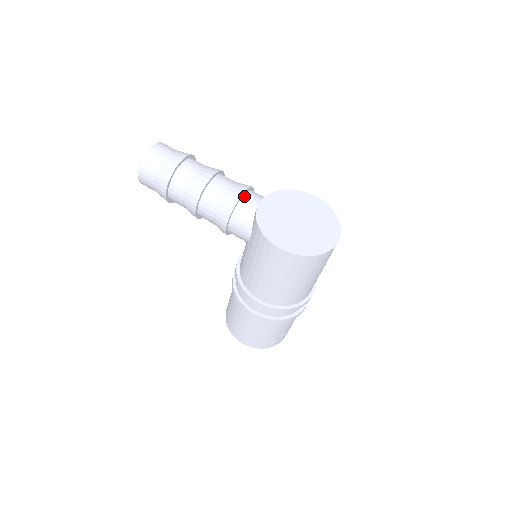
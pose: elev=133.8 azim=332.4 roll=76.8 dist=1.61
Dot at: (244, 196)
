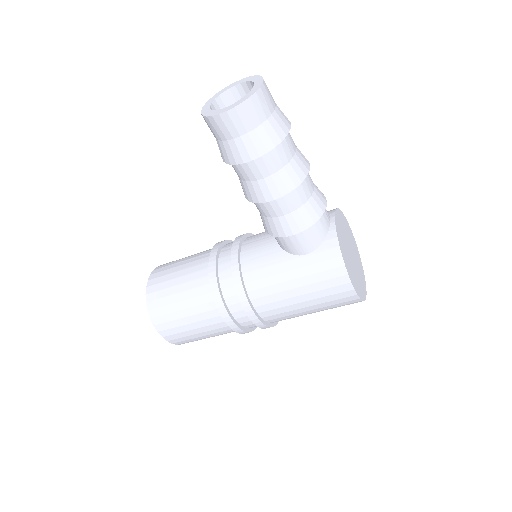
Dot at: occluded
